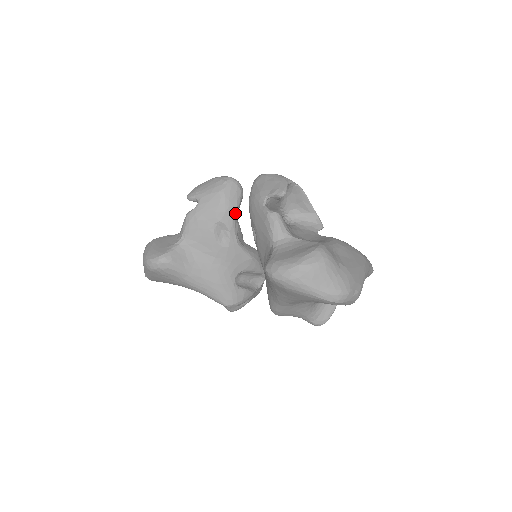
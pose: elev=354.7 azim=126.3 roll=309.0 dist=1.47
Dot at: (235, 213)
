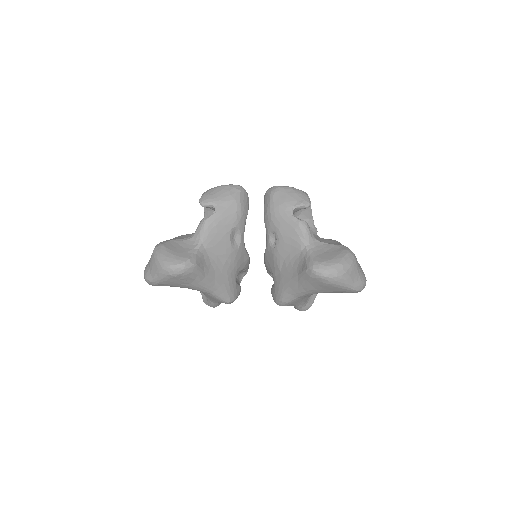
Dot at: occluded
